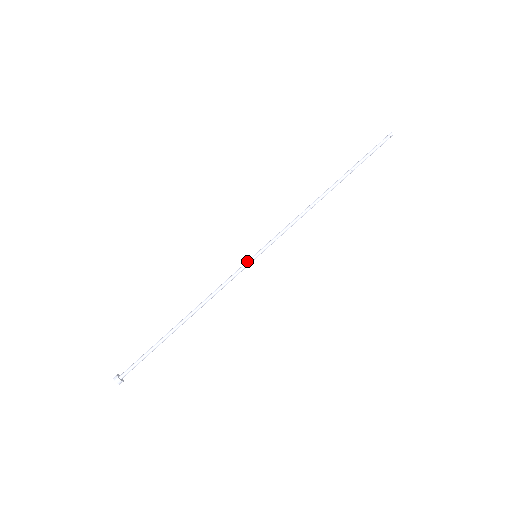
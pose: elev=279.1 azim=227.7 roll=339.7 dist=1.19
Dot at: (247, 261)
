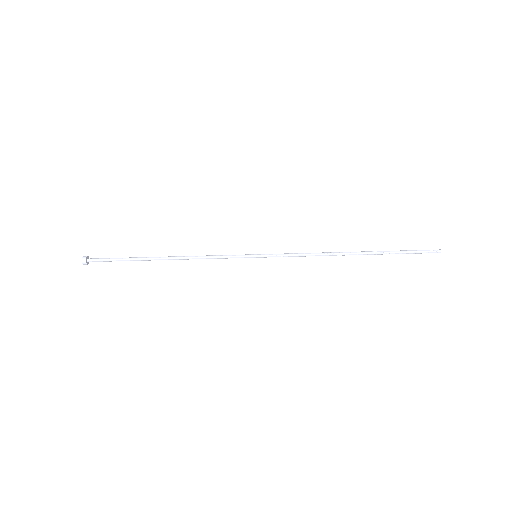
Dot at: (246, 254)
